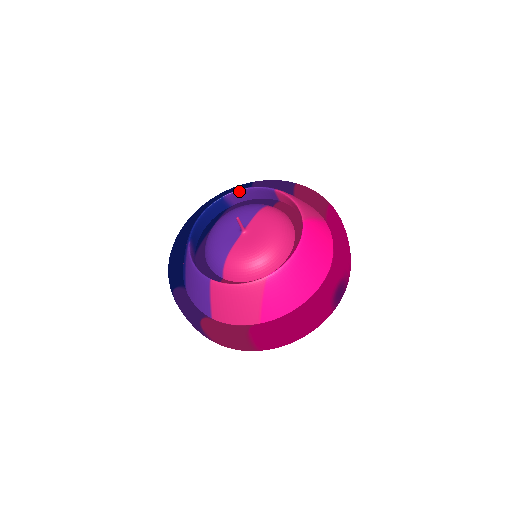
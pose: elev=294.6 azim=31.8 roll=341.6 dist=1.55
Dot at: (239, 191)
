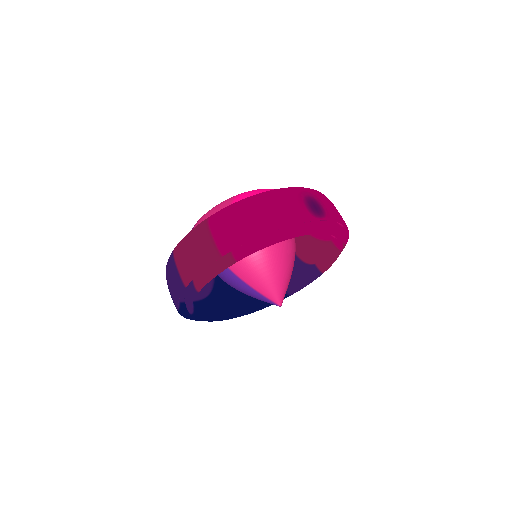
Dot at: occluded
